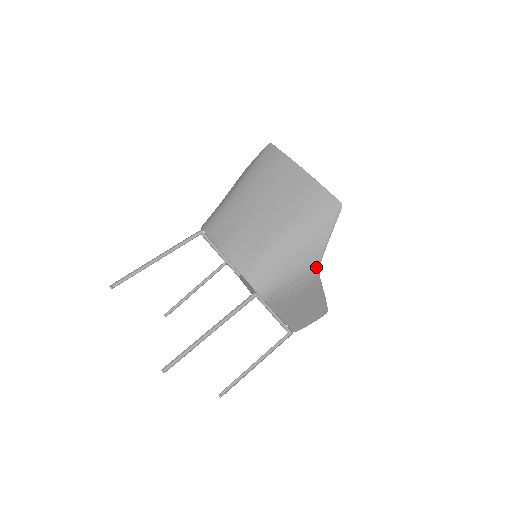
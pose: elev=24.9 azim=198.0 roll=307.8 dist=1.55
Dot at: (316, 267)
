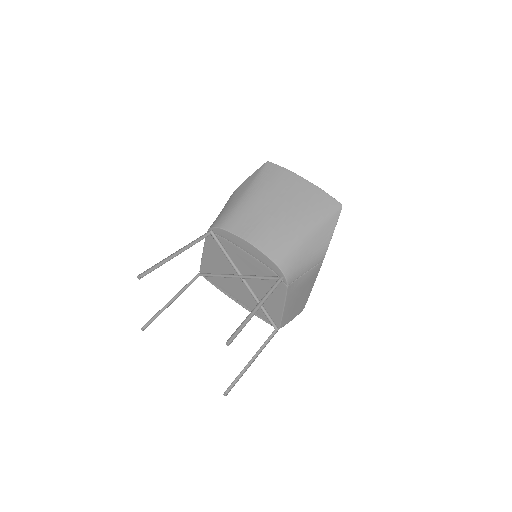
Dot at: (323, 256)
